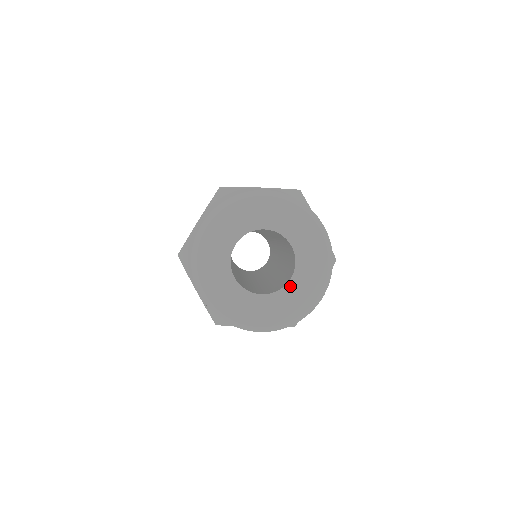
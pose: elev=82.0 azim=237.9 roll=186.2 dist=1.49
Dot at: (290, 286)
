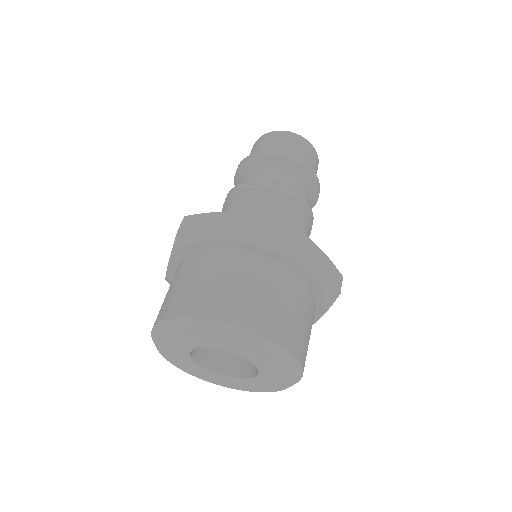
Dot at: (259, 378)
